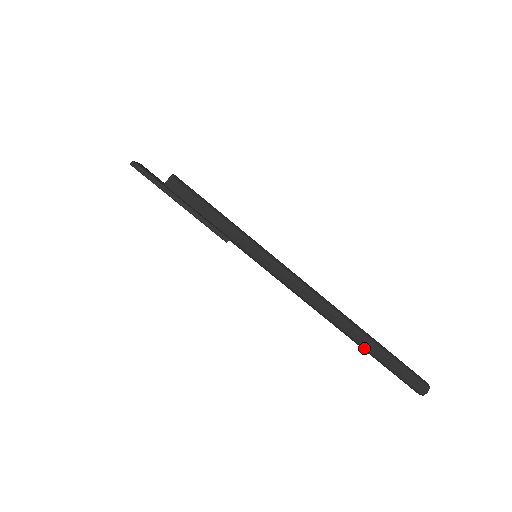
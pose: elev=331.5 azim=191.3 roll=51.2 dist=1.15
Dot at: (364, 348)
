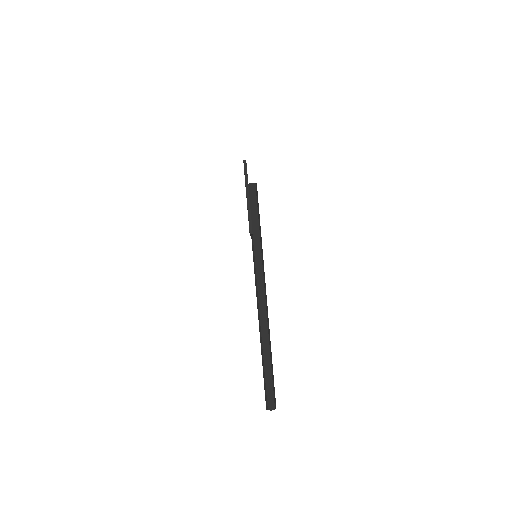
Dot at: (263, 353)
